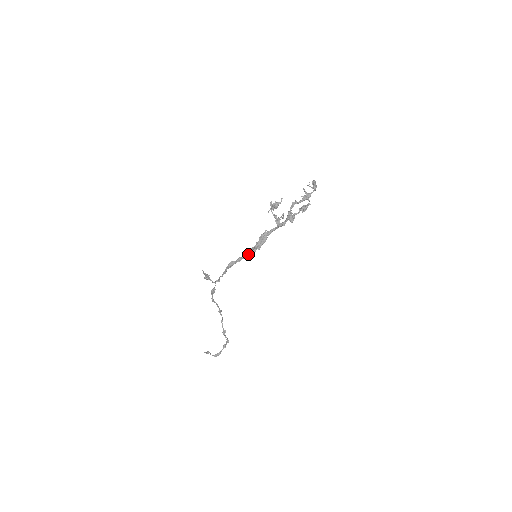
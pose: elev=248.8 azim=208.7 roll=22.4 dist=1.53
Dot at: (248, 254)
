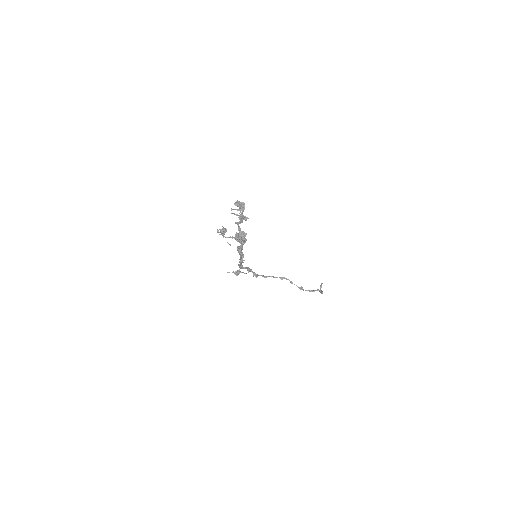
Dot at: (240, 264)
